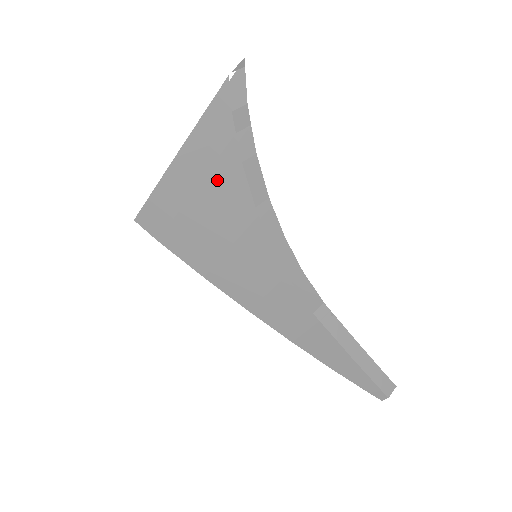
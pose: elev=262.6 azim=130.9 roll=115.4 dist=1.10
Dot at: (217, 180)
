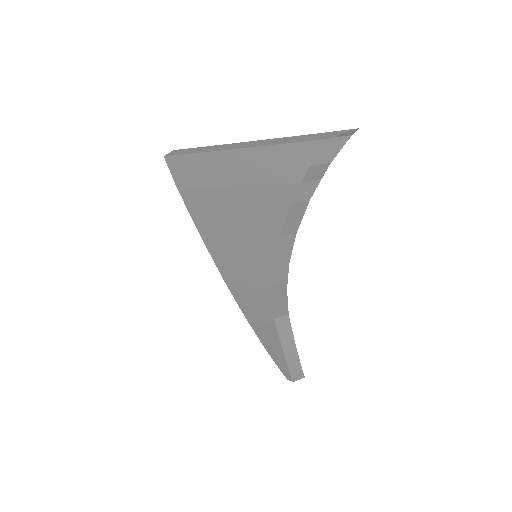
Dot at: (259, 196)
